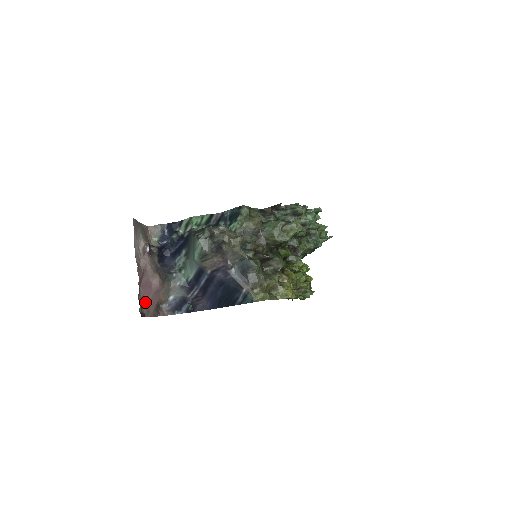
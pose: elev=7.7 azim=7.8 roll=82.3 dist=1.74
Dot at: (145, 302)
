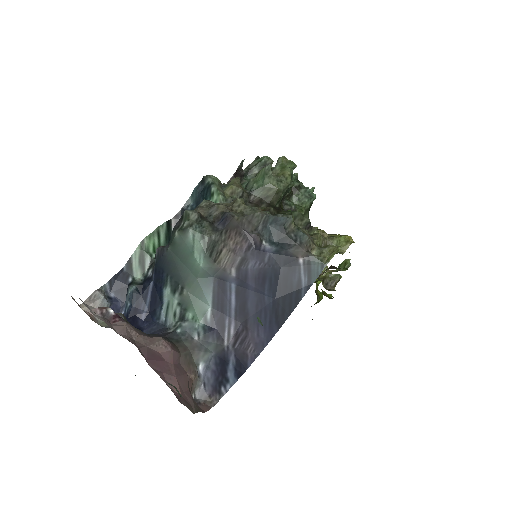
Dot at: (172, 389)
